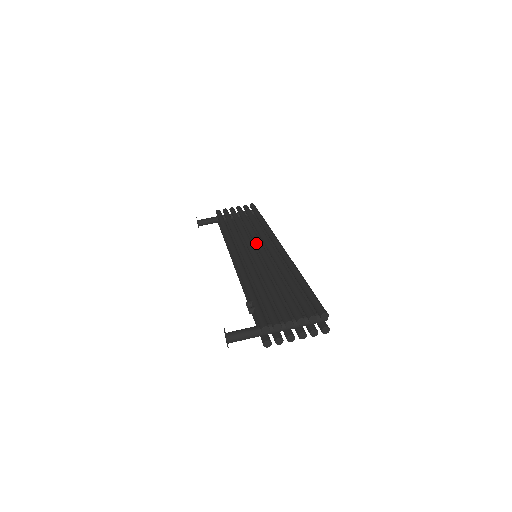
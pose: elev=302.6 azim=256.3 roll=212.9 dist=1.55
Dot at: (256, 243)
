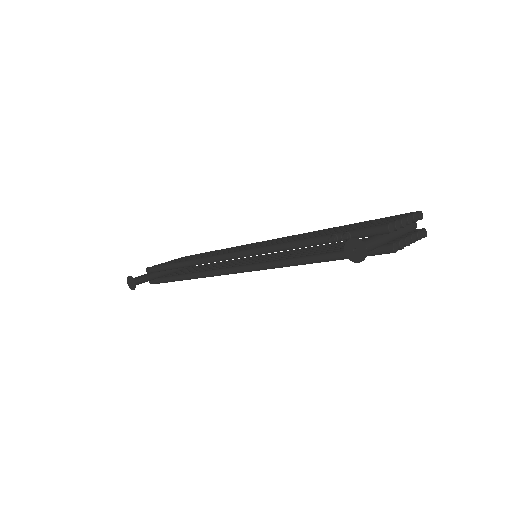
Dot at: occluded
